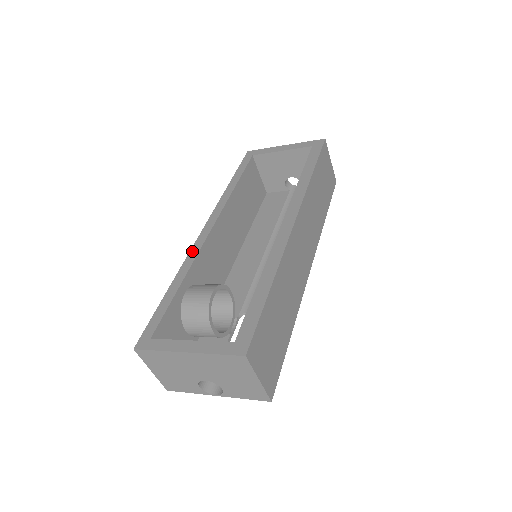
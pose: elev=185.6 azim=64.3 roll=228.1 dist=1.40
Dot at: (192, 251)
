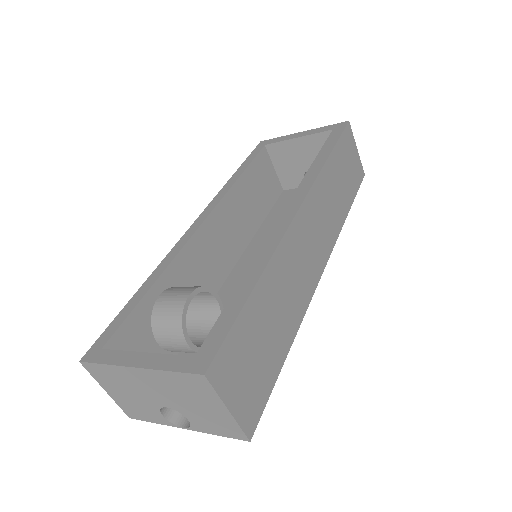
Dot at: (175, 247)
